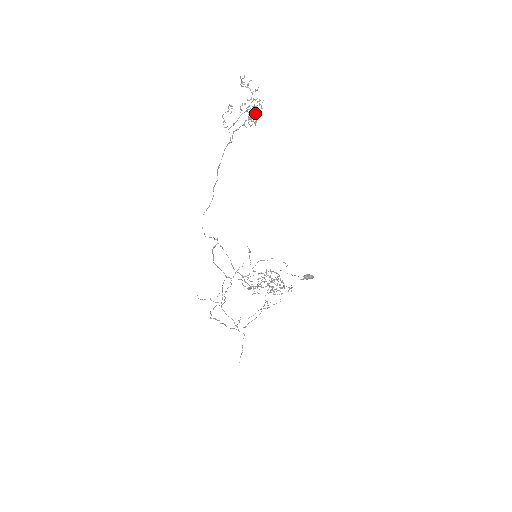
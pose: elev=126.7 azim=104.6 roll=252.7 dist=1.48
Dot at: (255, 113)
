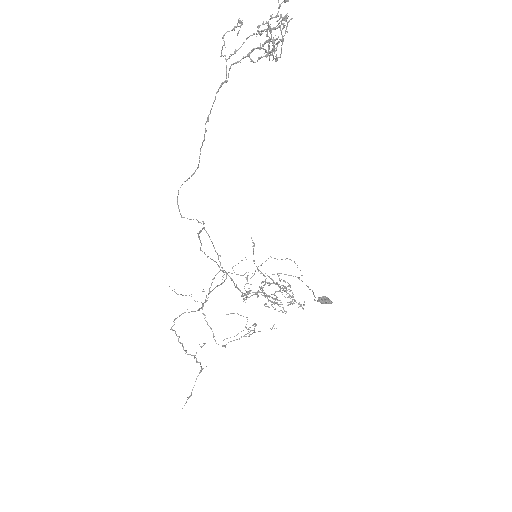
Dot at: (270, 38)
